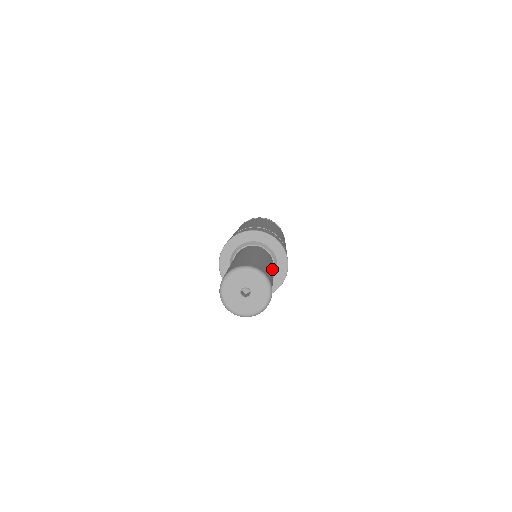
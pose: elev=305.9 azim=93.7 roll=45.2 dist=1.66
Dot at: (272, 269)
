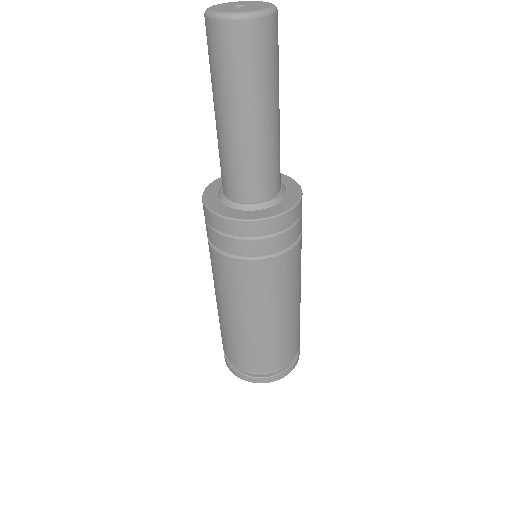
Dot at: occluded
